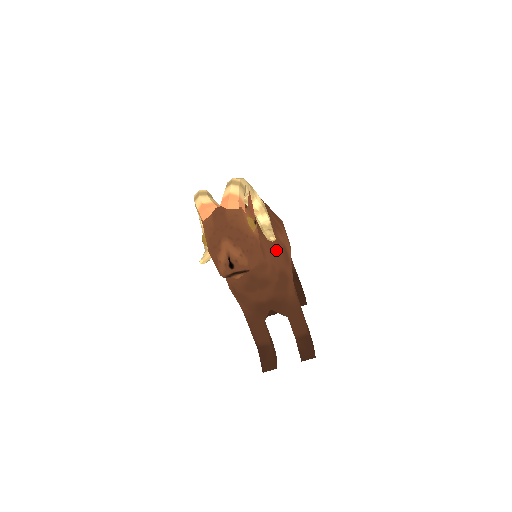
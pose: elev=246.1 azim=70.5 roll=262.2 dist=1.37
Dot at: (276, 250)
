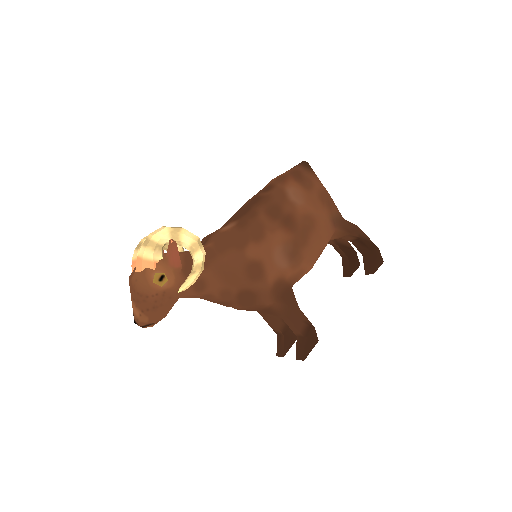
Dot at: (231, 274)
